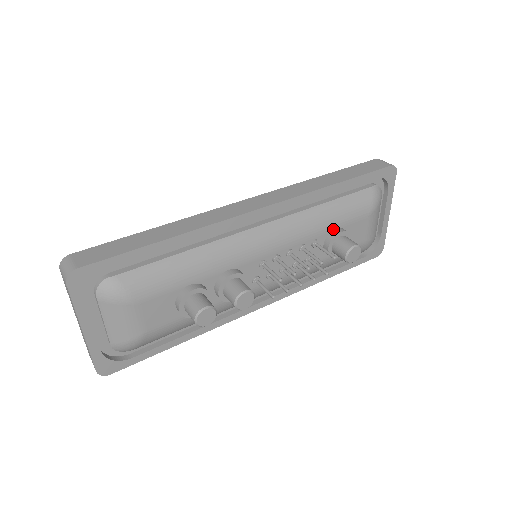
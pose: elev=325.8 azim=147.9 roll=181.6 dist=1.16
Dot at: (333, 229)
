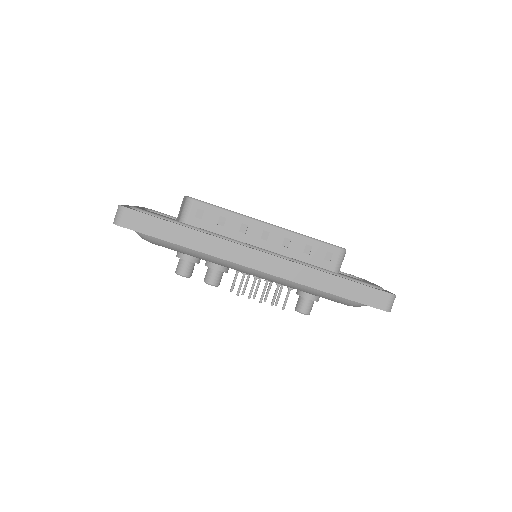
Dot at: (309, 293)
